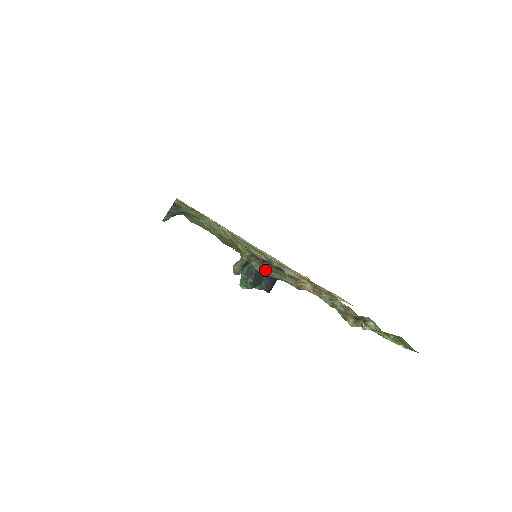
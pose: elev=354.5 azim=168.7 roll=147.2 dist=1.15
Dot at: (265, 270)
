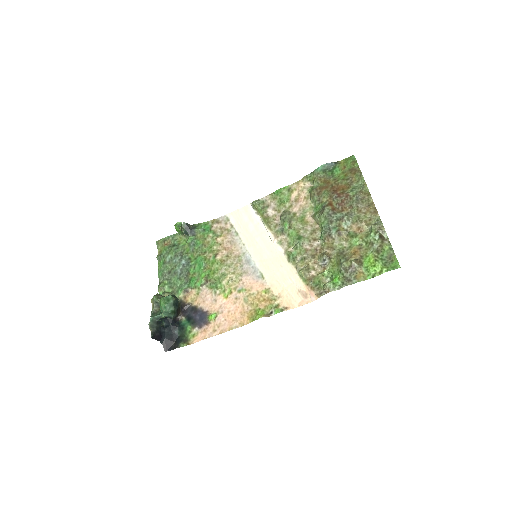
Dot at: (332, 212)
